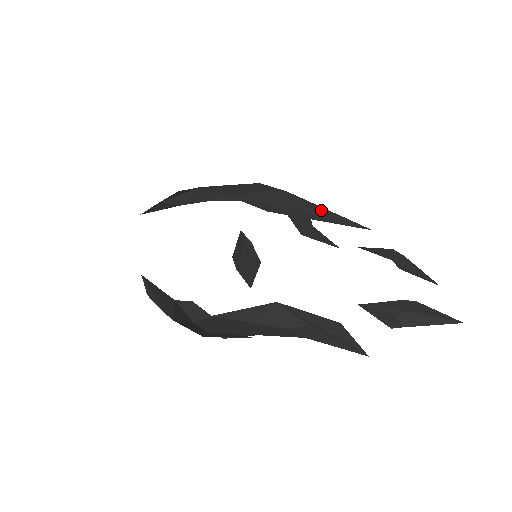
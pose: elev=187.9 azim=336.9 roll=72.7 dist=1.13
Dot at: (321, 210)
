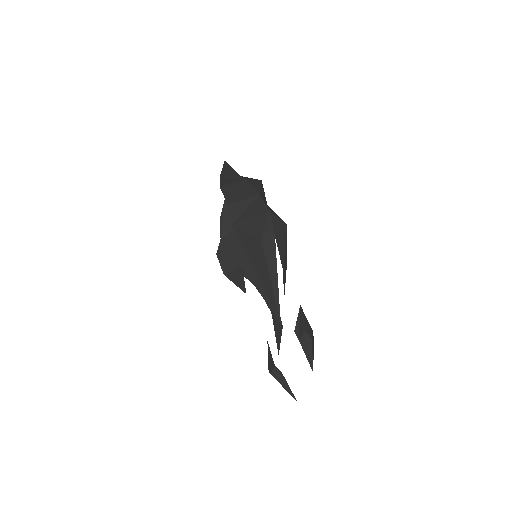
Dot at: (268, 281)
